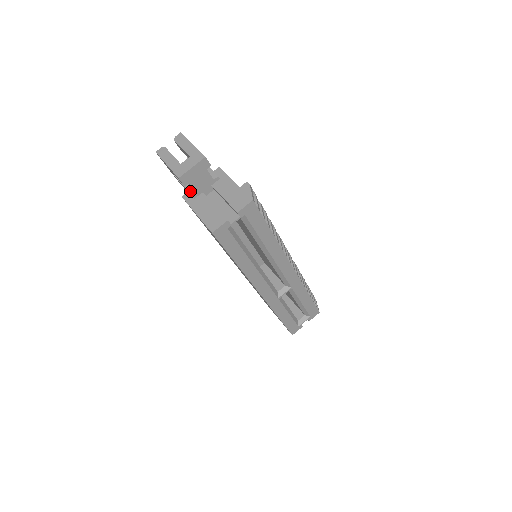
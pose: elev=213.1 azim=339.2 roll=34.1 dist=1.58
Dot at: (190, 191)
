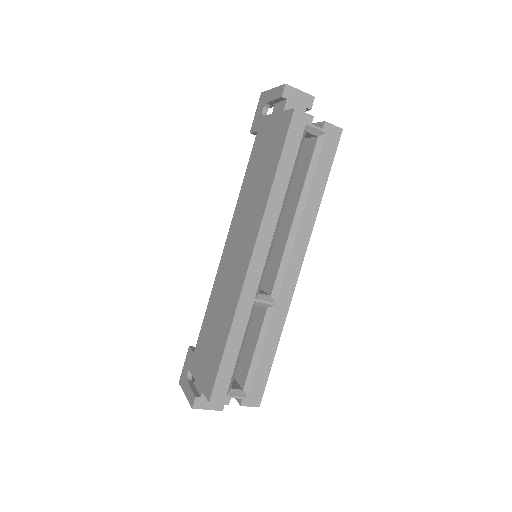
Dot at: occluded
